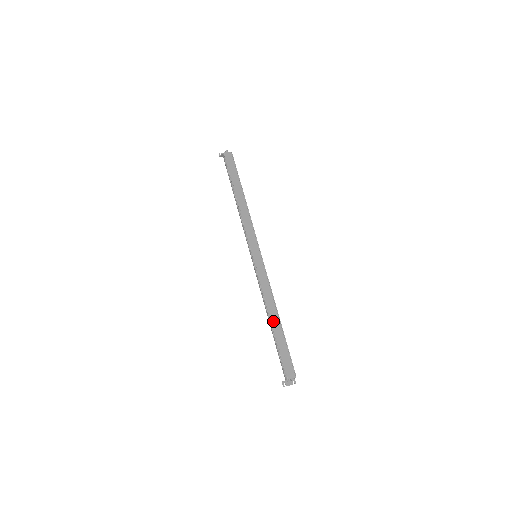
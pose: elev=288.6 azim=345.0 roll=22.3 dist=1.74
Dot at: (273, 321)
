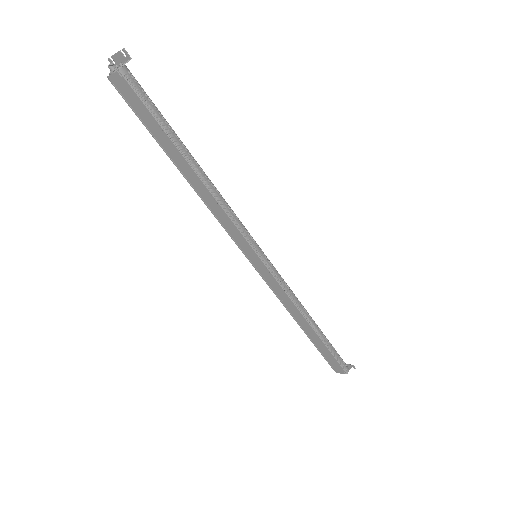
Dot at: (304, 328)
